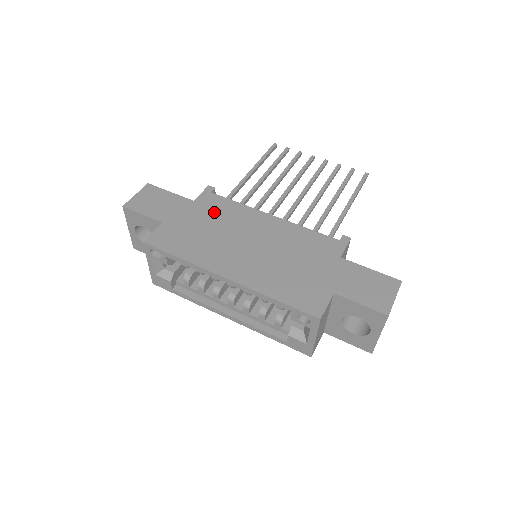
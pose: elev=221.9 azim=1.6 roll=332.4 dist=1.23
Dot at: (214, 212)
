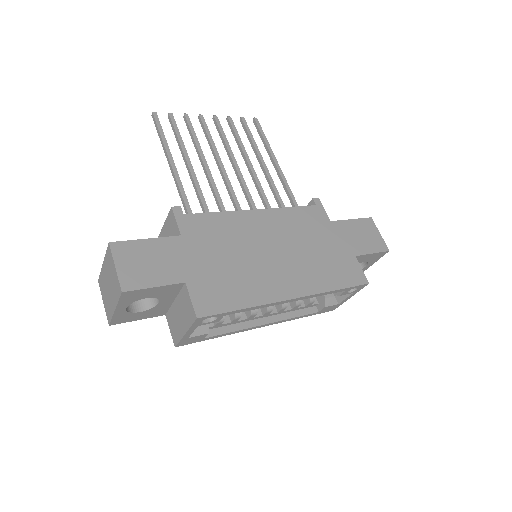
Dot at: (213, 237)
